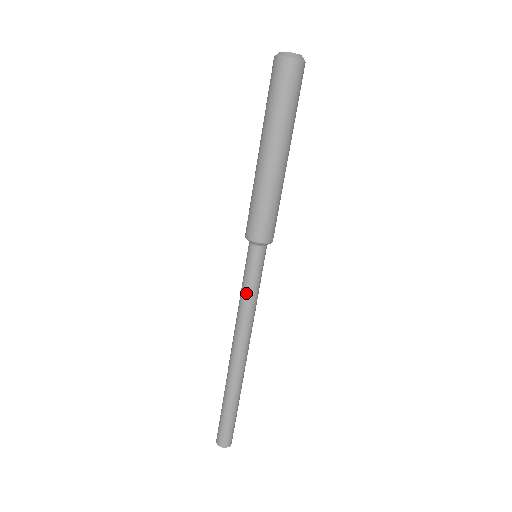
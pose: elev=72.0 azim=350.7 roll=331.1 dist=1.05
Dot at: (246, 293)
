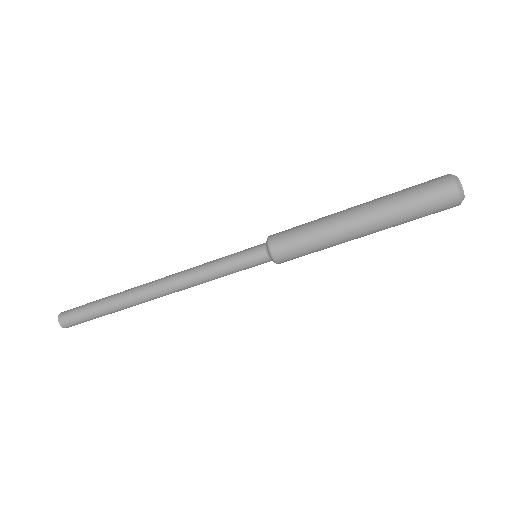
Dot at: (221, 275)
